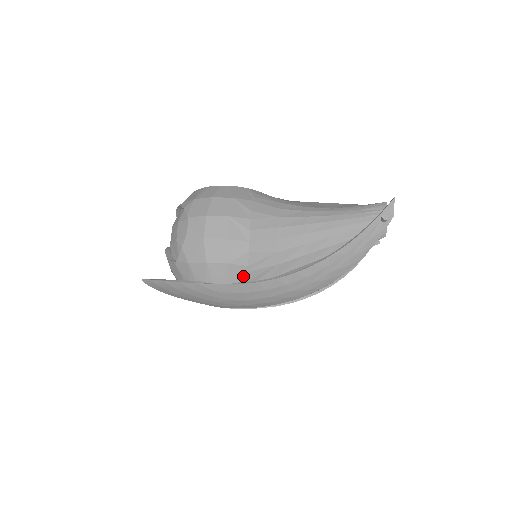
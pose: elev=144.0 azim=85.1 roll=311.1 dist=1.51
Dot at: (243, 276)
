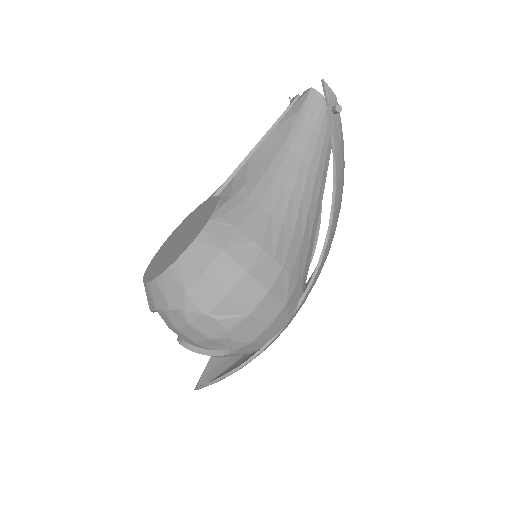
Dot at: (298, 294)
